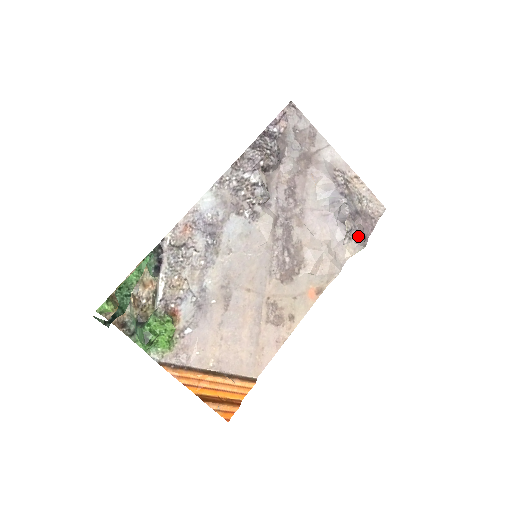
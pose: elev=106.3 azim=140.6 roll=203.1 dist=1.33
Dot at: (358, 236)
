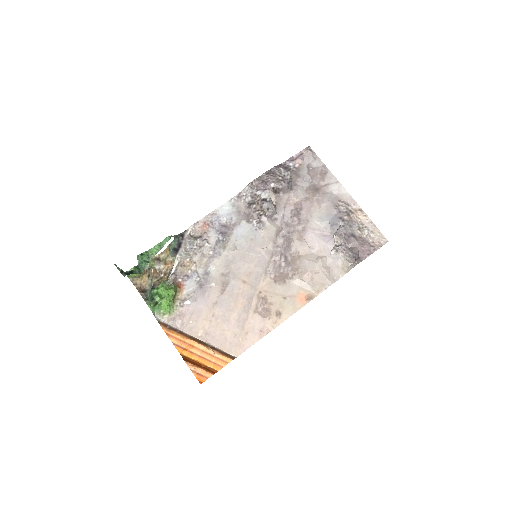
Dot at: (347, 252)
